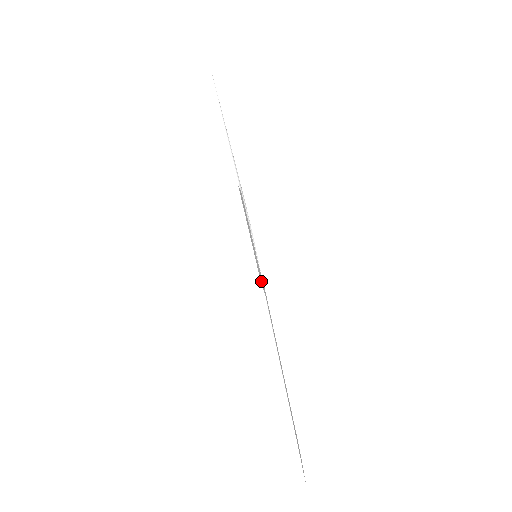
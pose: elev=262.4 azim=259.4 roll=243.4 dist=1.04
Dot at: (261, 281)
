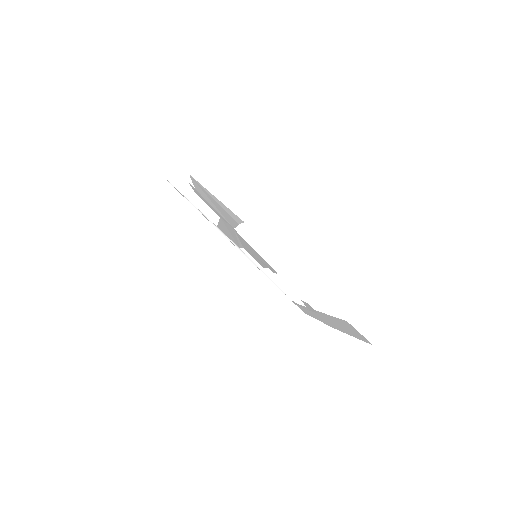
Dot at: (237, 220)
